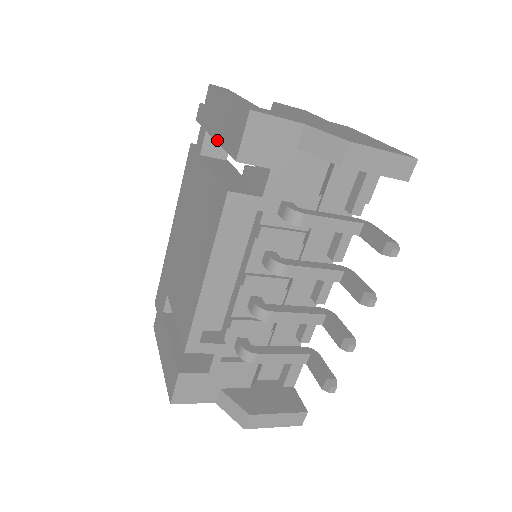
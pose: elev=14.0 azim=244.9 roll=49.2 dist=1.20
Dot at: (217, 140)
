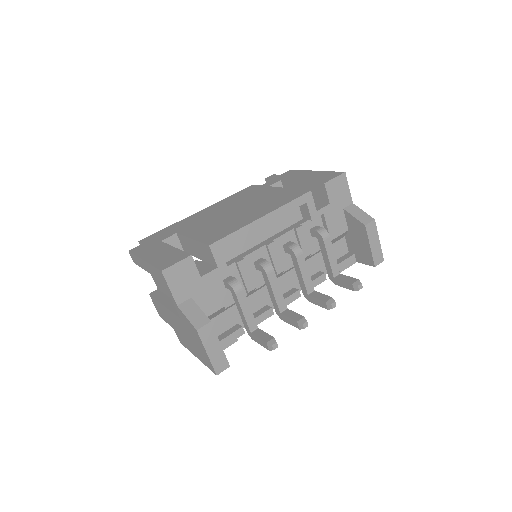
Dot at: (299, 180)
